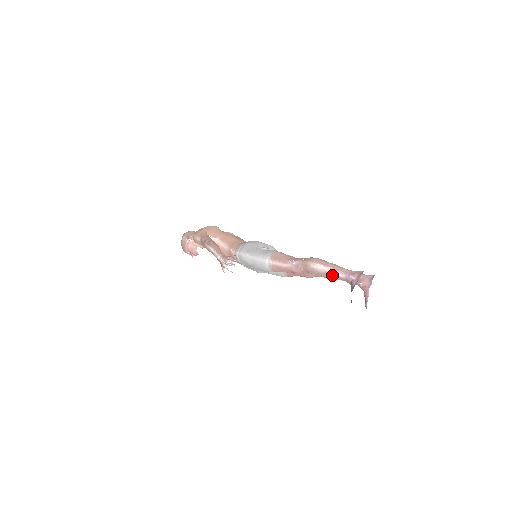
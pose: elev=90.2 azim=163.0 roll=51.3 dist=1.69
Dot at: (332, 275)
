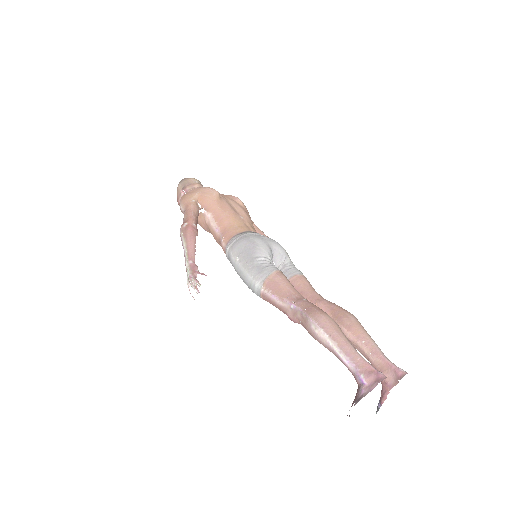
Dot at: (337, 356)
